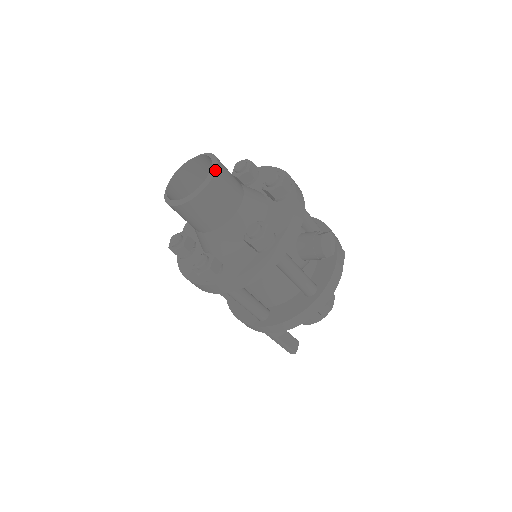
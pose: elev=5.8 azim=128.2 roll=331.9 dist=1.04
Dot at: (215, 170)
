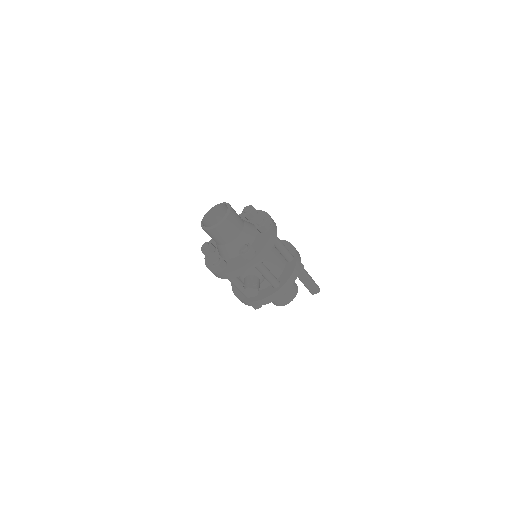
Dot at: (215, 227)
